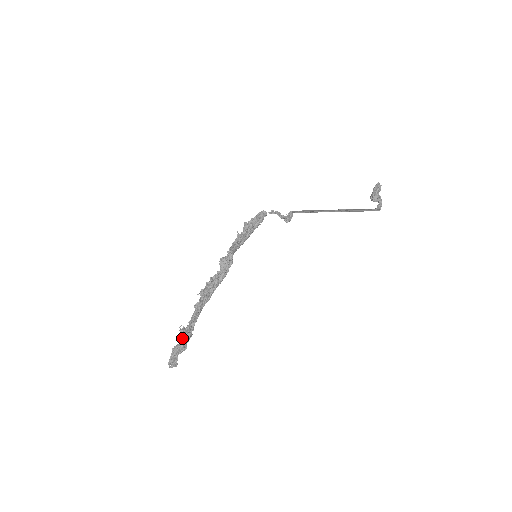
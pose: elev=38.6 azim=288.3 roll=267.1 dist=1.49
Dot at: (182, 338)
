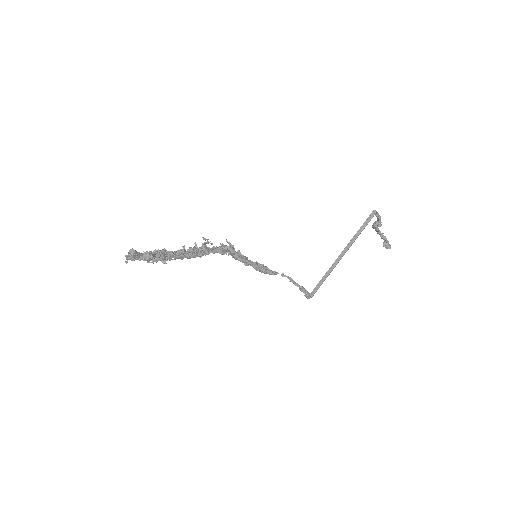
Dot at: occluded
